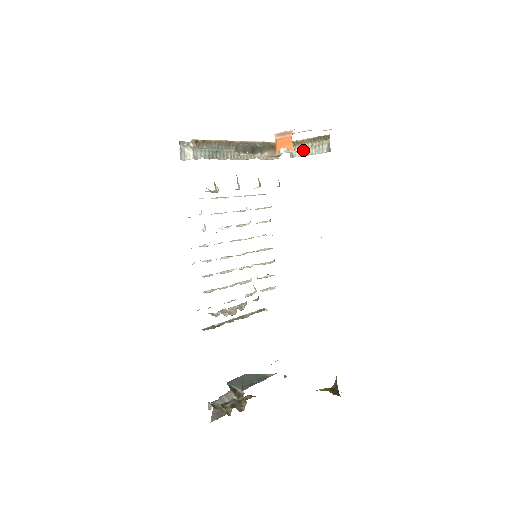
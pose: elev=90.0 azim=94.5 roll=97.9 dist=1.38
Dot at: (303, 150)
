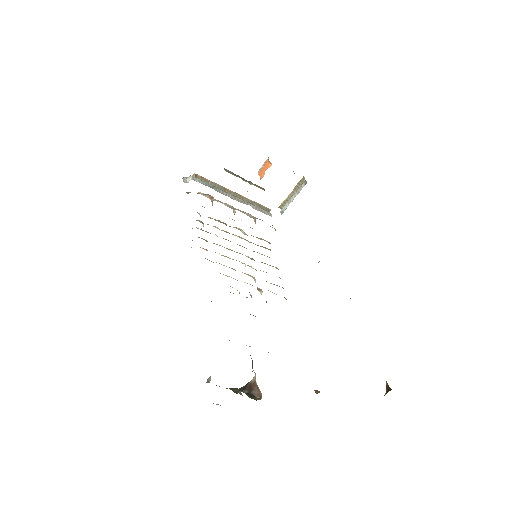
Dot at: (289, 201)
